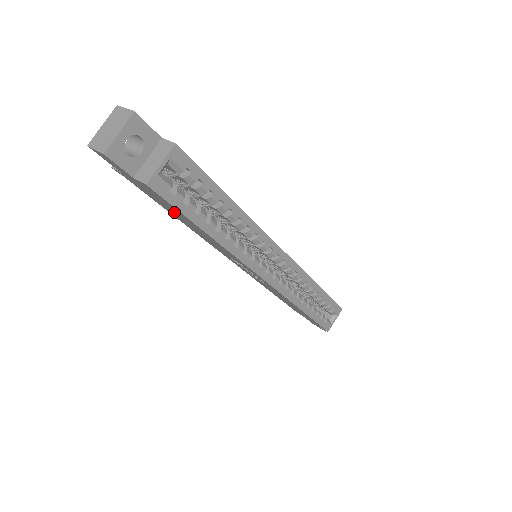
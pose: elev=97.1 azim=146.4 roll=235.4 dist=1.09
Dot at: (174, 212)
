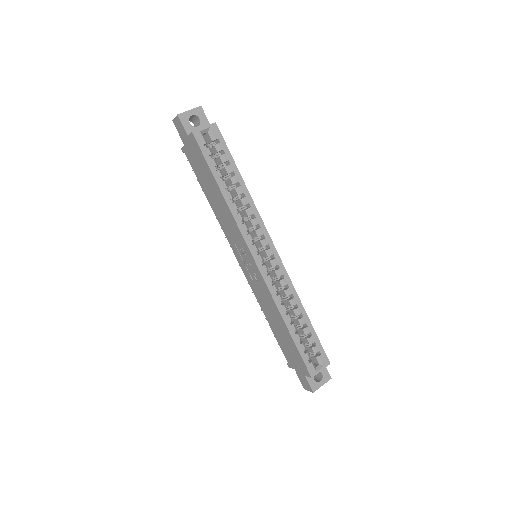
Dot at: (205, 178)
